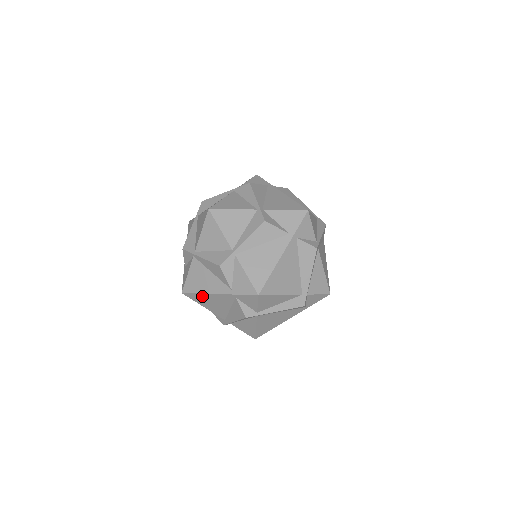
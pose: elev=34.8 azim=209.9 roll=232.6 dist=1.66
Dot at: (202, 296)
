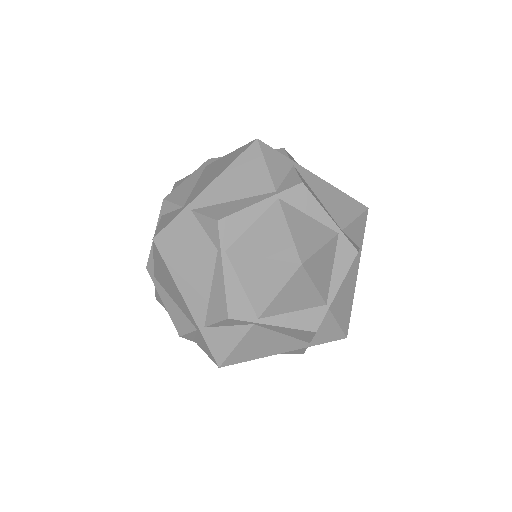
Dot at: (169, 274)
